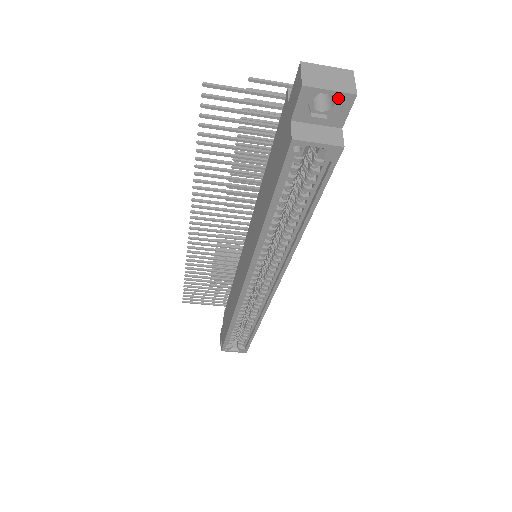
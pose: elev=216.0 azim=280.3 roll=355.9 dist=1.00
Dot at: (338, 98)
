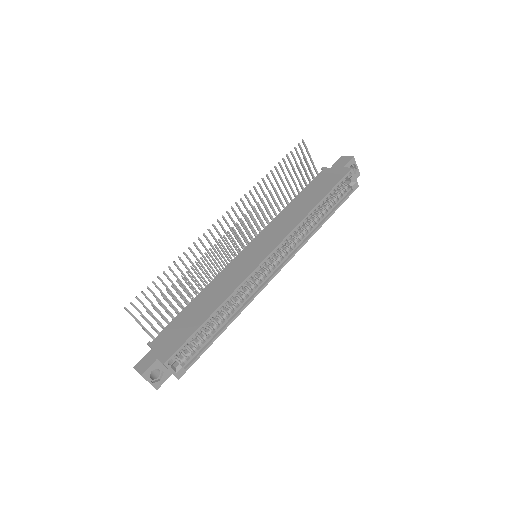
Dot at: (357, 171)
